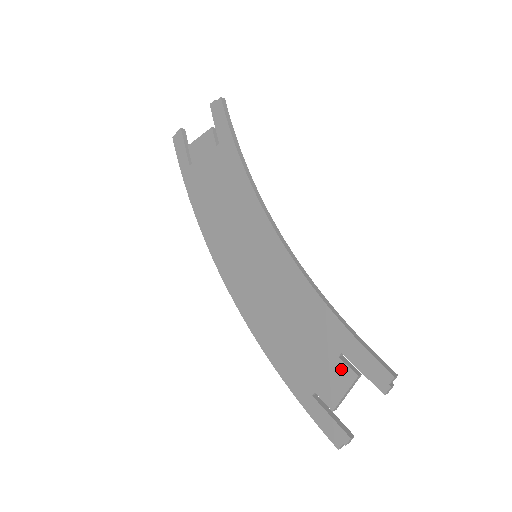
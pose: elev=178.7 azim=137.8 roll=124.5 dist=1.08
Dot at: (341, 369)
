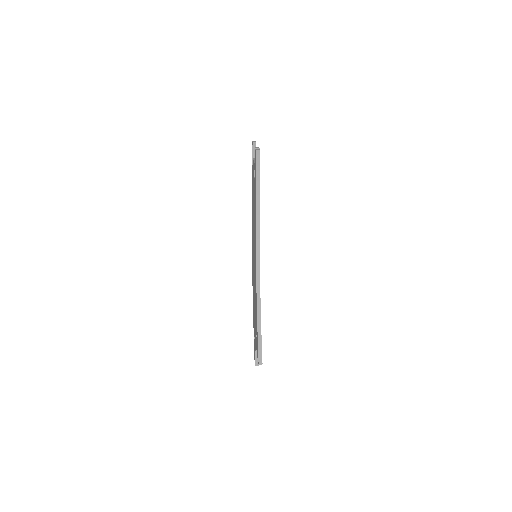
Dot at: (256, 340)
